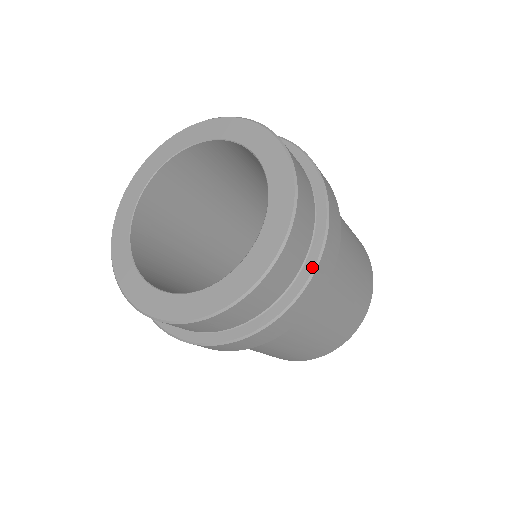
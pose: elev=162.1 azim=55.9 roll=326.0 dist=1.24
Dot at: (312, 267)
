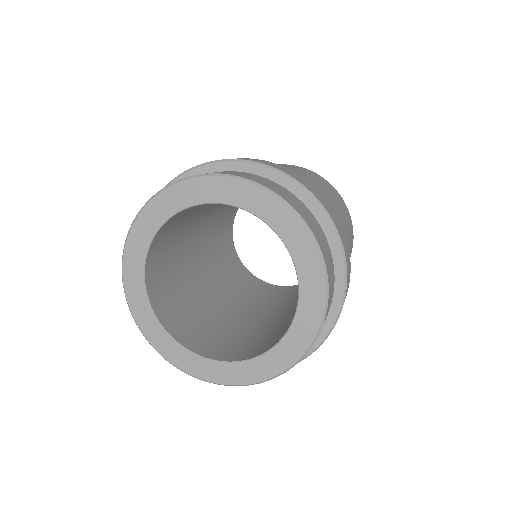
Dot at: (338, 309)
